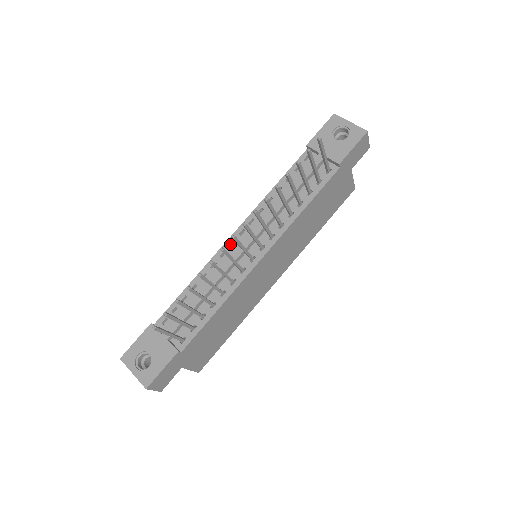
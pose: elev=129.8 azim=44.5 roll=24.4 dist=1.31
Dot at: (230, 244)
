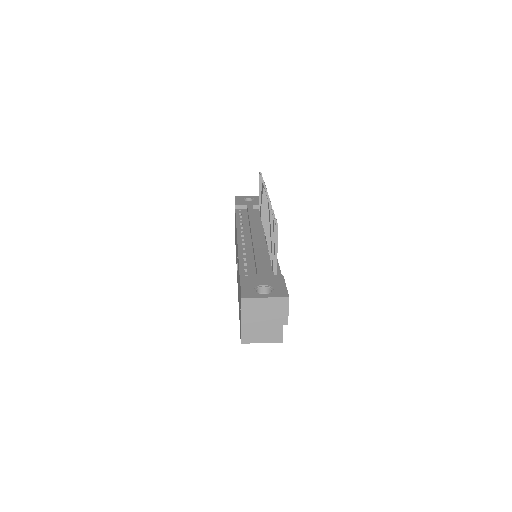
Dot at: (241, 241)
